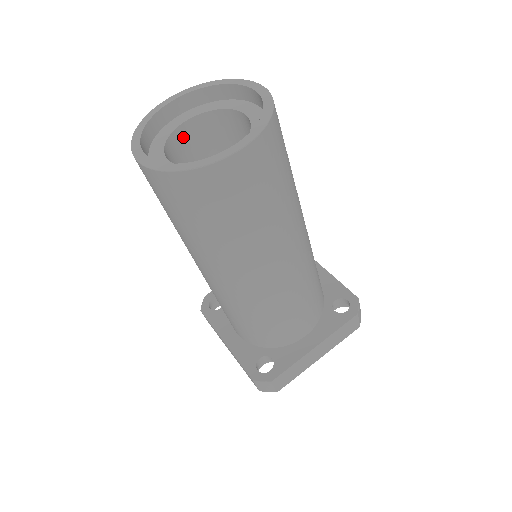
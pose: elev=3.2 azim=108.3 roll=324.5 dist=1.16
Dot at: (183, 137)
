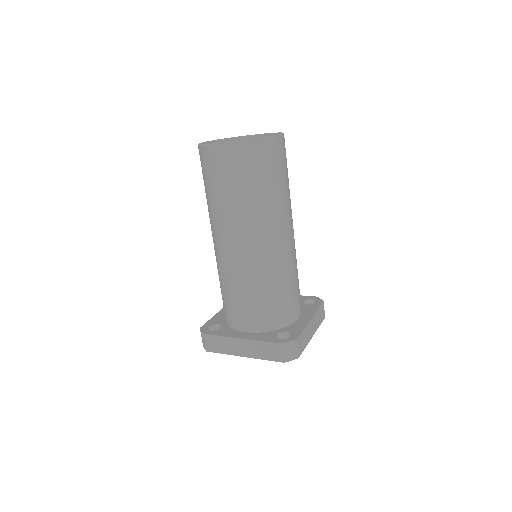
Dot at: occluded
